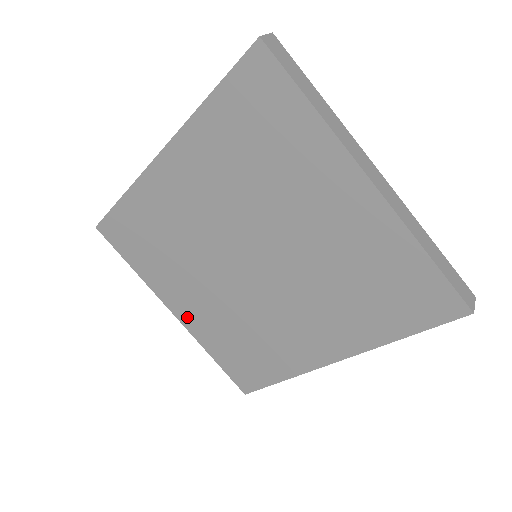
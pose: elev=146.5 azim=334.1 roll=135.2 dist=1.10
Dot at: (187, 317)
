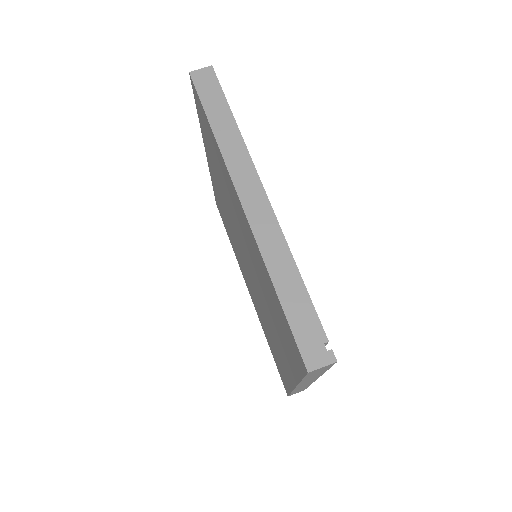
Dot at: (211, 170)
